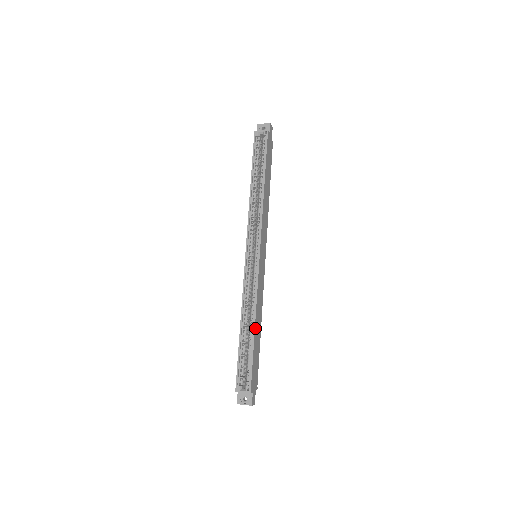
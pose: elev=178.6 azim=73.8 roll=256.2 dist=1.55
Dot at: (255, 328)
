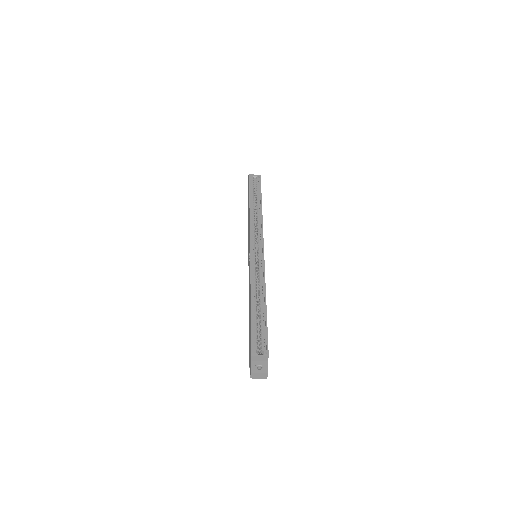
Dot at: occluded
